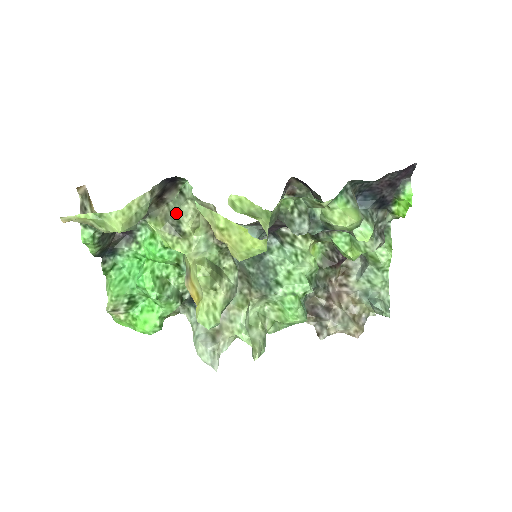
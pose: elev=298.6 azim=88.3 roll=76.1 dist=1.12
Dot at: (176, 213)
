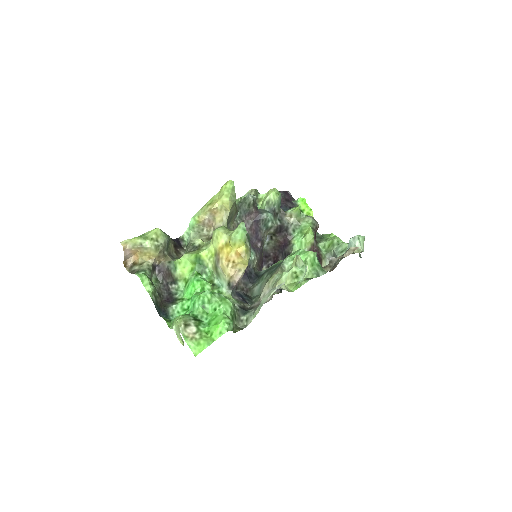
Dot at: (189, 246)
